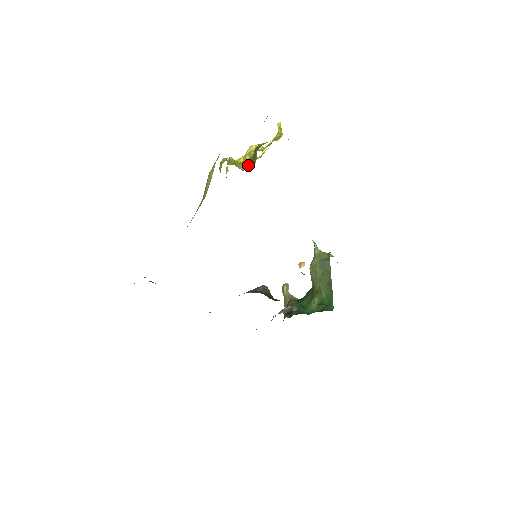
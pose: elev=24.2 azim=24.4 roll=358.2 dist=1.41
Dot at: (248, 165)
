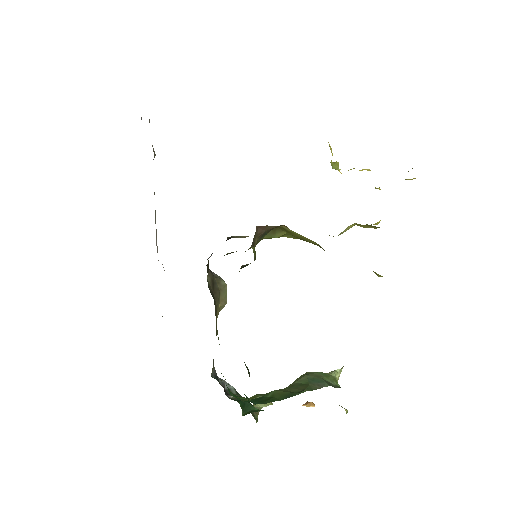
Dot at: occluded
